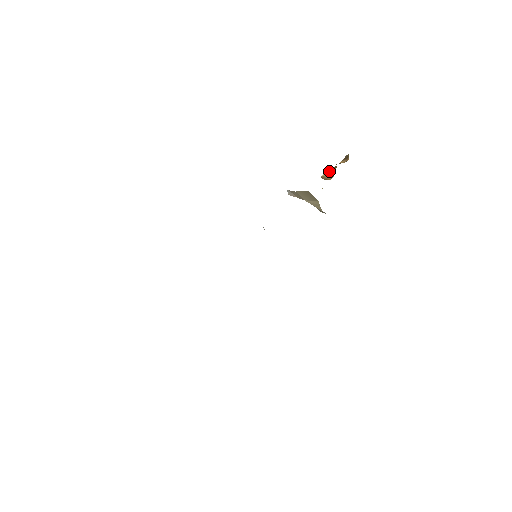
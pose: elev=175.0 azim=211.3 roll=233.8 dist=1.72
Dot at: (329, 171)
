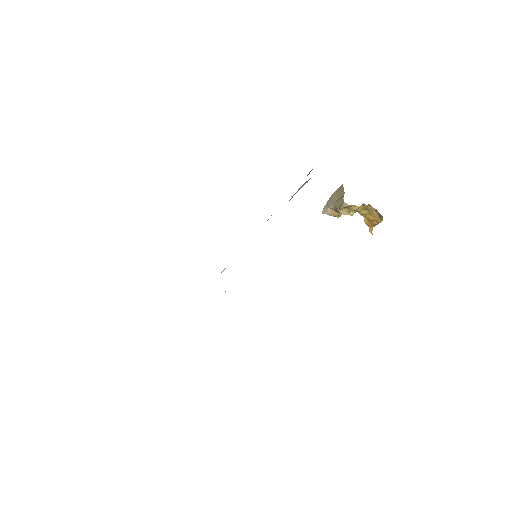
Dot at: (363, 203)
